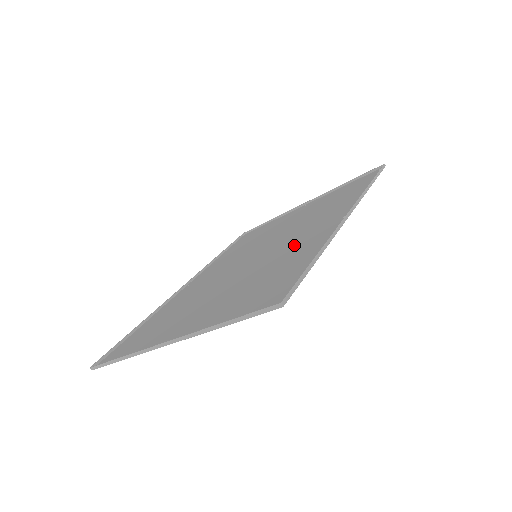
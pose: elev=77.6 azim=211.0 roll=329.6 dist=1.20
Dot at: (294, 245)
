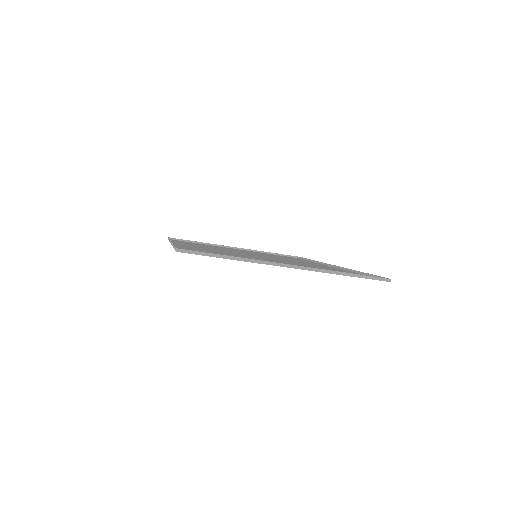
Dot at: occluded
